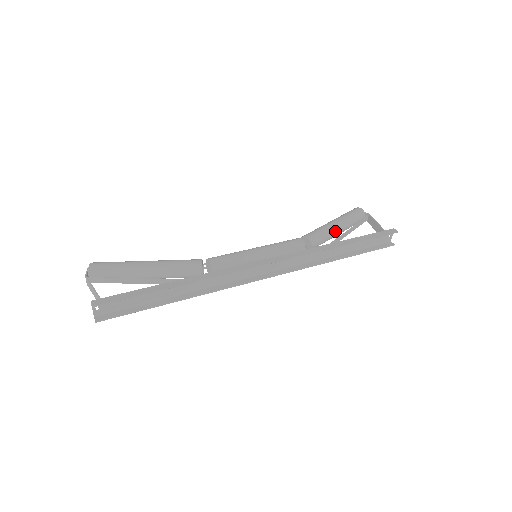
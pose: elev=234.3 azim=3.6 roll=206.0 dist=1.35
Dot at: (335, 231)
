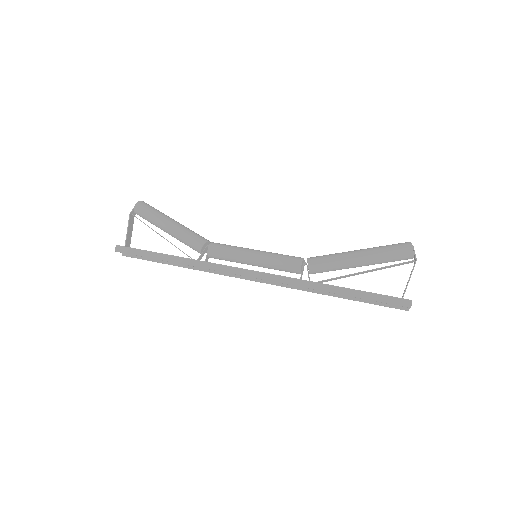
Dot at: (351, 266)
